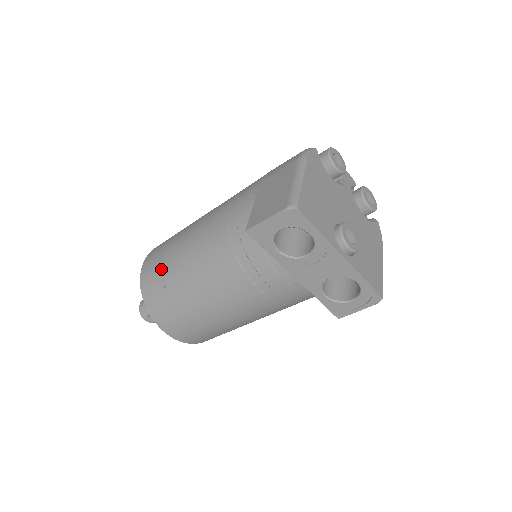
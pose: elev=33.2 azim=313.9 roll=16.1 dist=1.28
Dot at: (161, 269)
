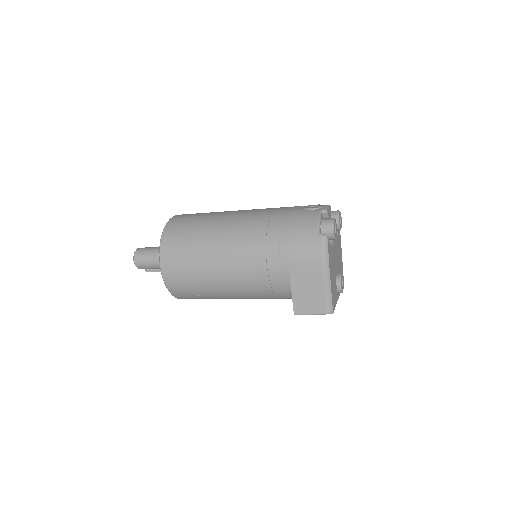
Dot at: (192, 288)
